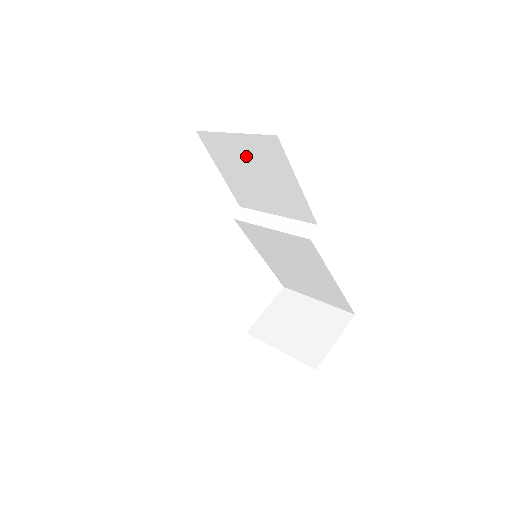
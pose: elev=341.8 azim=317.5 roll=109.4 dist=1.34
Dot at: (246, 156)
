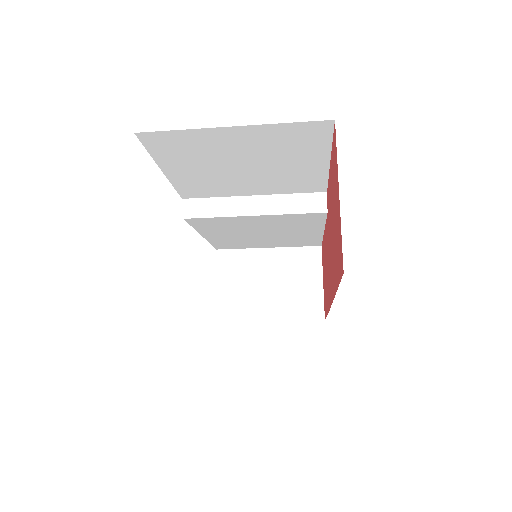
Dot at: (242, 148)
